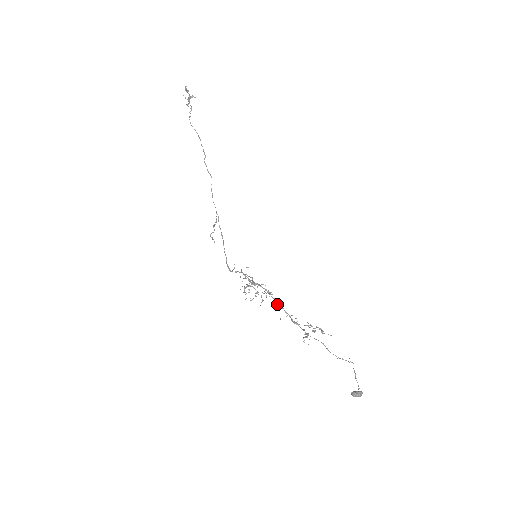
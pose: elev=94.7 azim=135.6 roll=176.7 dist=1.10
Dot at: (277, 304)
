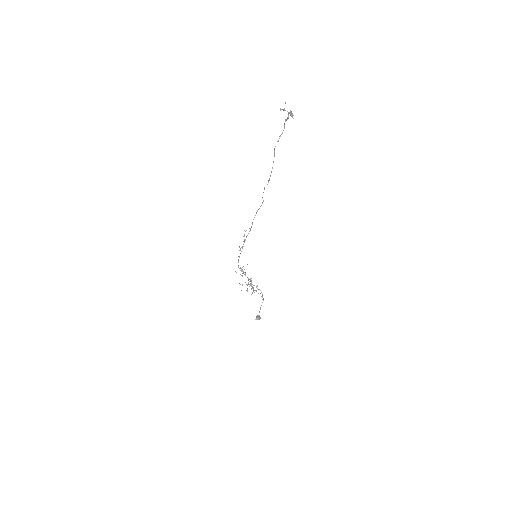
Dot at: occluded
